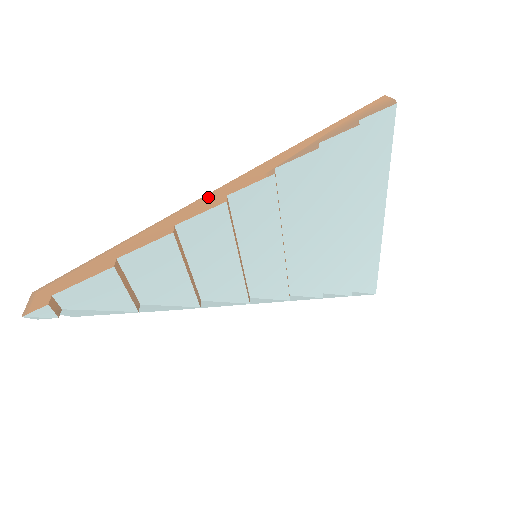
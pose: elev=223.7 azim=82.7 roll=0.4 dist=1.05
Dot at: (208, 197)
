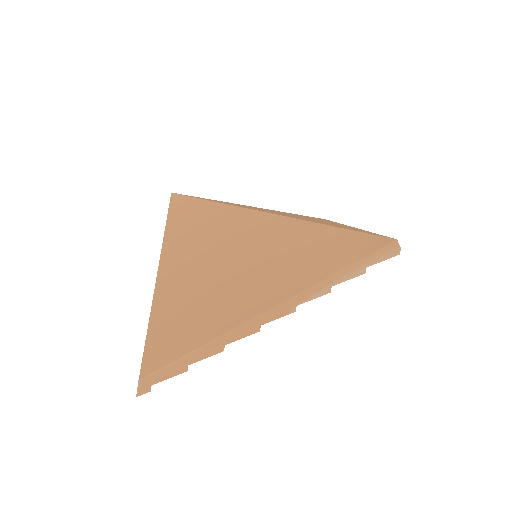
Dot at: (249, 324)
